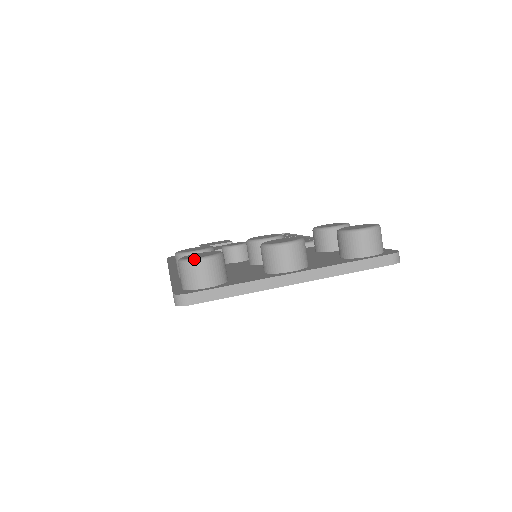
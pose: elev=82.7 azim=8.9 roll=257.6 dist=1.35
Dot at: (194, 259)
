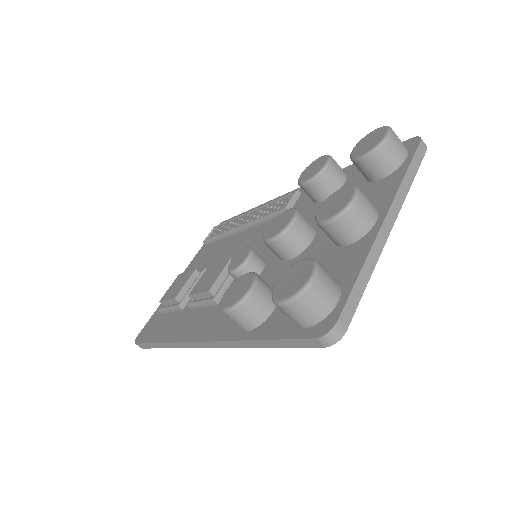
Dot at: (307, 285)
